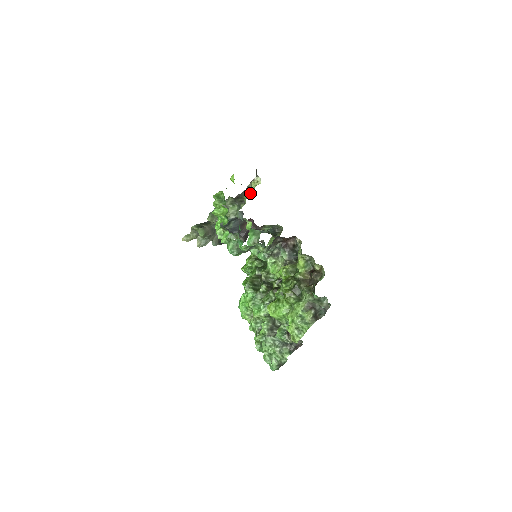
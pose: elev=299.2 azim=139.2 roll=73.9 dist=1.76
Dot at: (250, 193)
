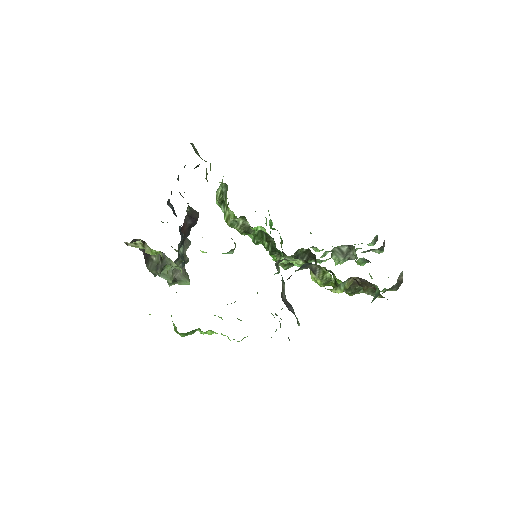
Dot at: occluded
